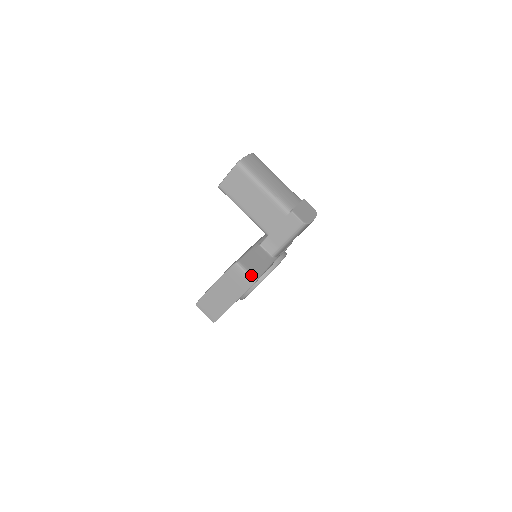
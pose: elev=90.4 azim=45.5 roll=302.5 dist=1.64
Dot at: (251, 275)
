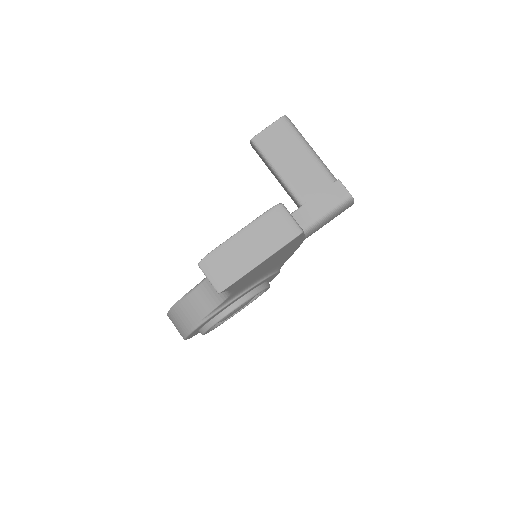
Dot at: (297, 223)
